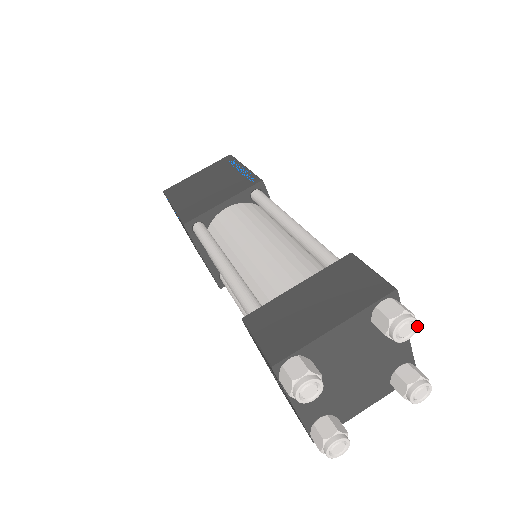
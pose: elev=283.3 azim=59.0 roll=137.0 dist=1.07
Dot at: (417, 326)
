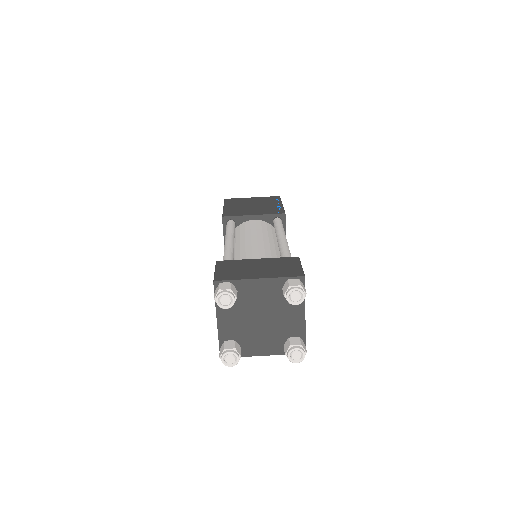
Dot at: occluded
